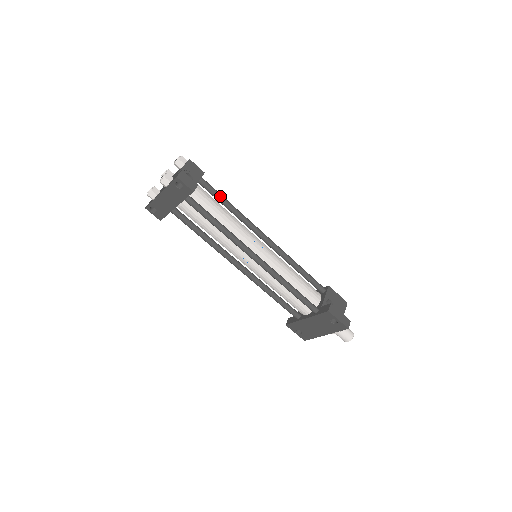
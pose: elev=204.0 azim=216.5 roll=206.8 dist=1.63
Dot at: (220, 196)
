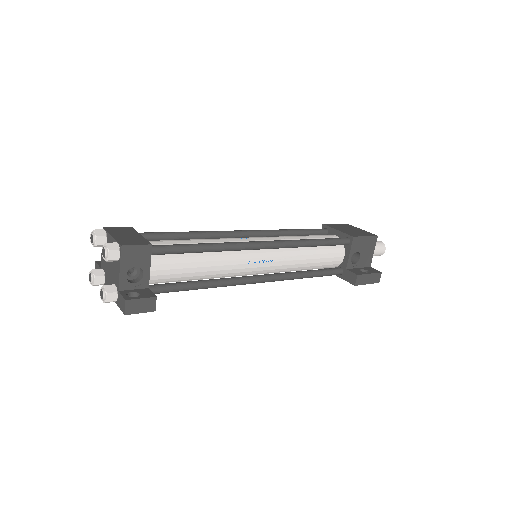
Dot at: (186, 251)
